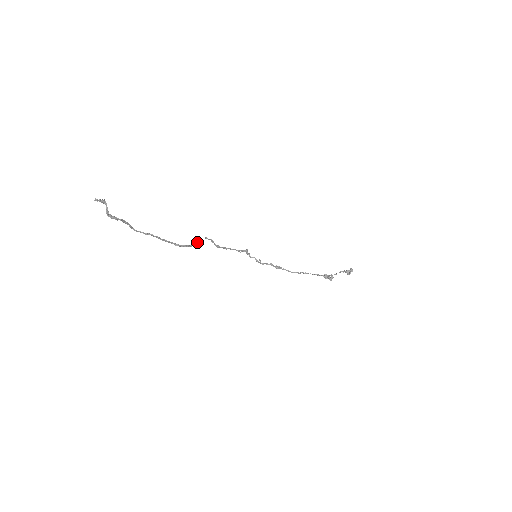
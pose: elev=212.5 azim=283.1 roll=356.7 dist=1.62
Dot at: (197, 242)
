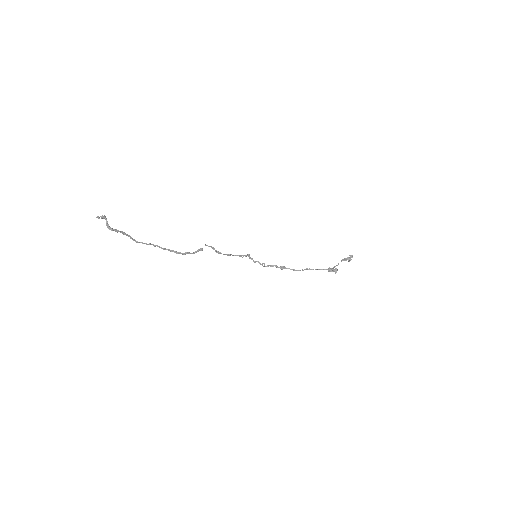
Dot at: (198, 249)
